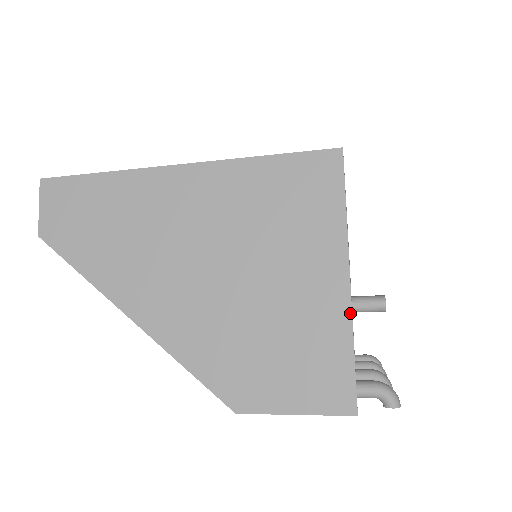
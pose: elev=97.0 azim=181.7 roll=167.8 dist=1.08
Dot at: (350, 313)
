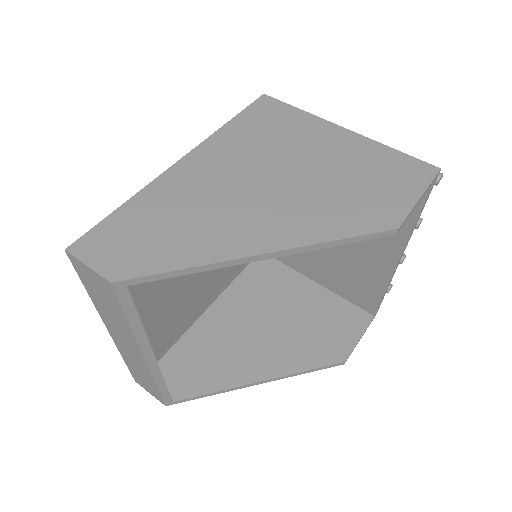
Dot at: (369, 139)
